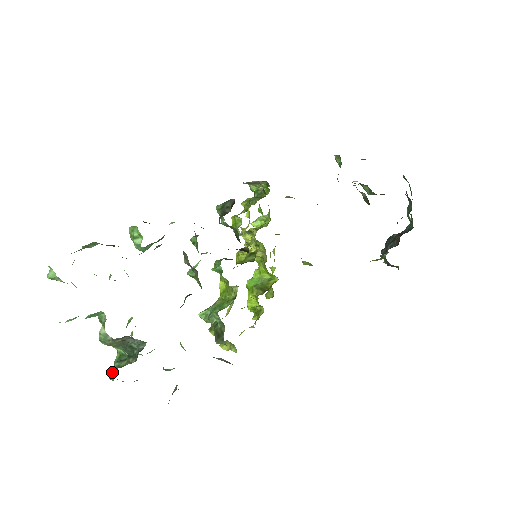
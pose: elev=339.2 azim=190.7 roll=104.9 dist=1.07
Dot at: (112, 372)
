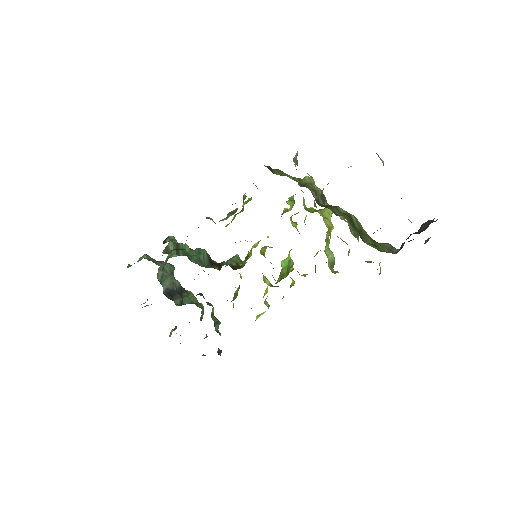
Dot at: occluded
